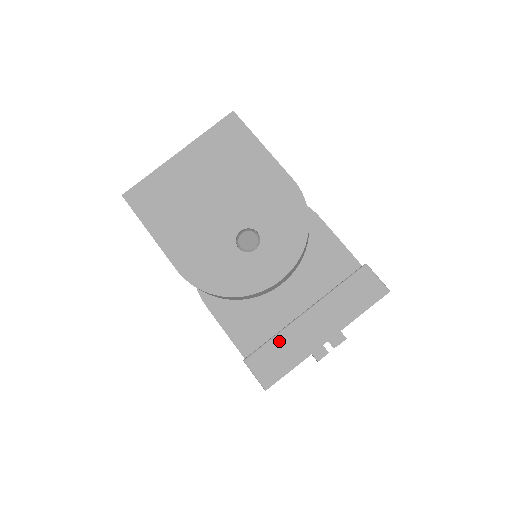
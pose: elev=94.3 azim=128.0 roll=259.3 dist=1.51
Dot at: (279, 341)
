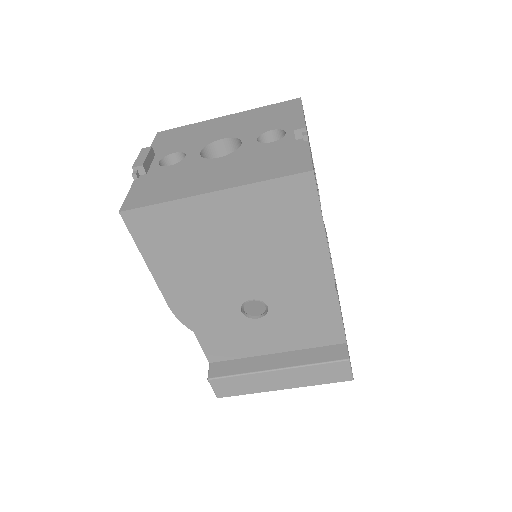
Dot at: (244, 379)
